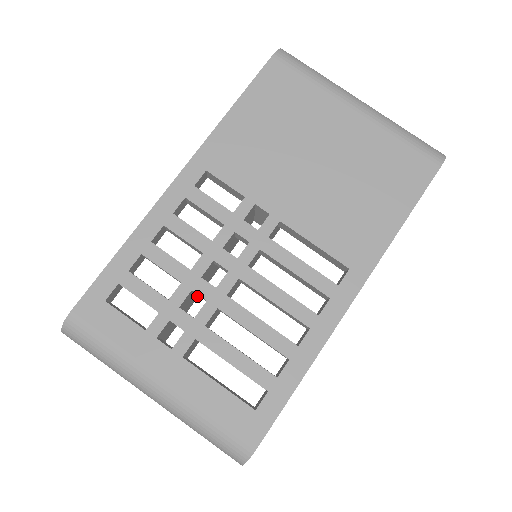
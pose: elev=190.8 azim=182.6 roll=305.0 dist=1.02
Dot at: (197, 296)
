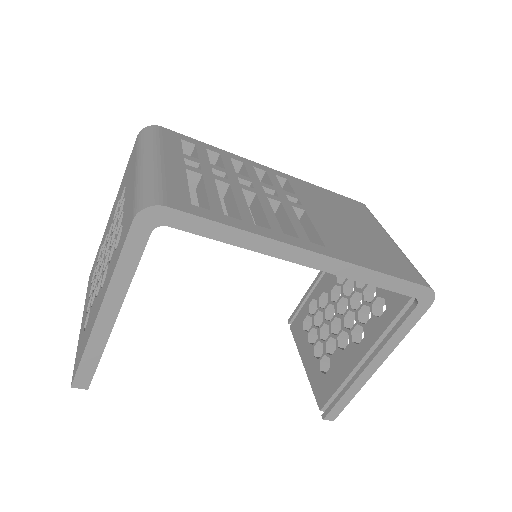
Dot at: occluded
